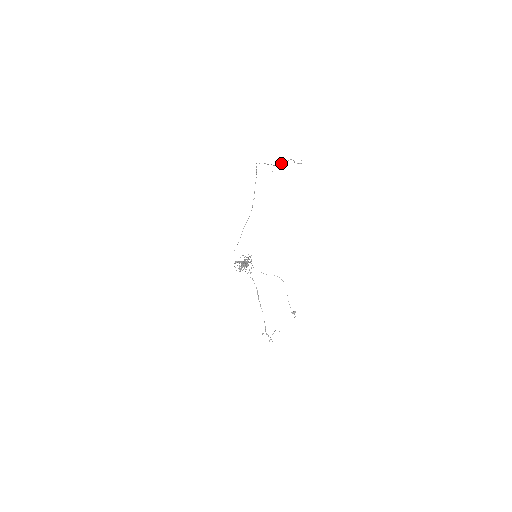
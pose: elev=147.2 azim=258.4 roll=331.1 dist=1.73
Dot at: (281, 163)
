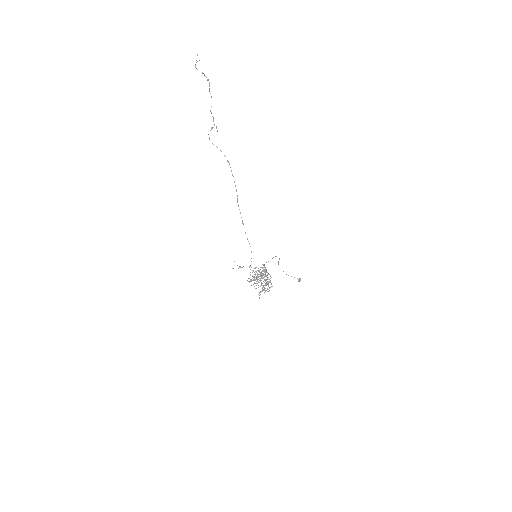
Dot at: occluded
